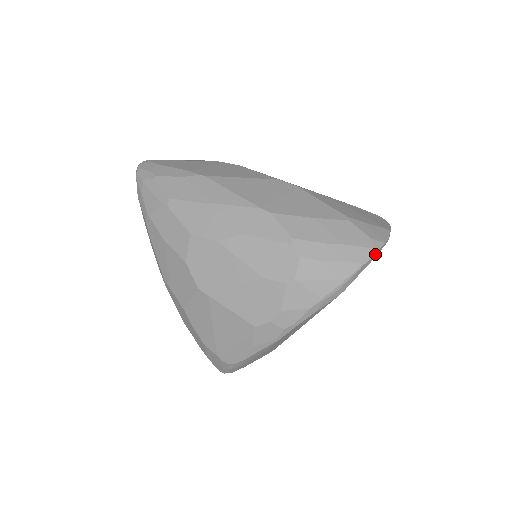
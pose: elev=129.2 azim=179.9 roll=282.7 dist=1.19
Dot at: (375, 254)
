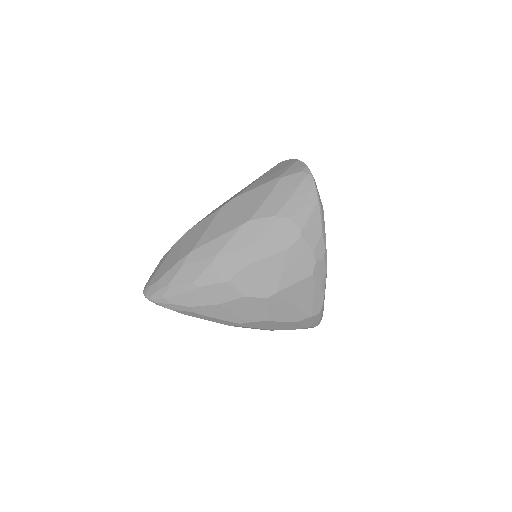
Dot at: (312, 175)
